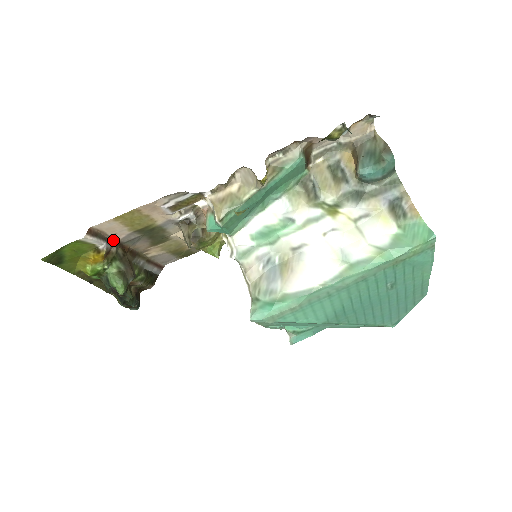
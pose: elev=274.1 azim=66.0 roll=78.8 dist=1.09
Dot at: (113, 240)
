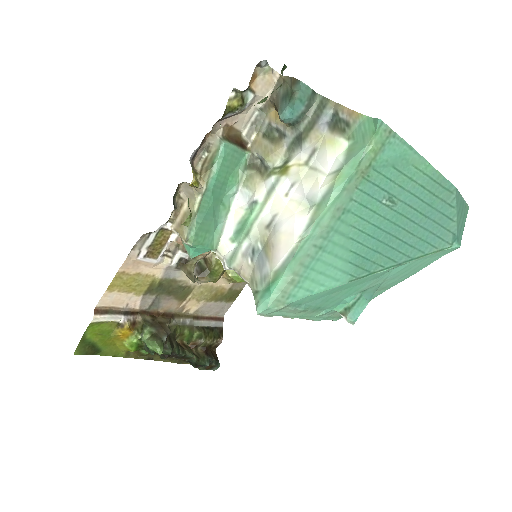
Dot at: (132, 311)
